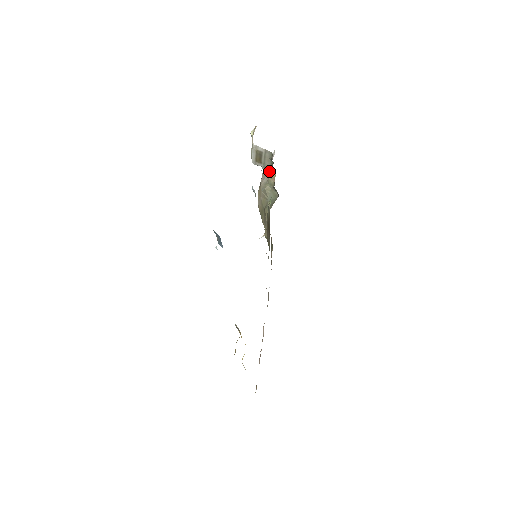
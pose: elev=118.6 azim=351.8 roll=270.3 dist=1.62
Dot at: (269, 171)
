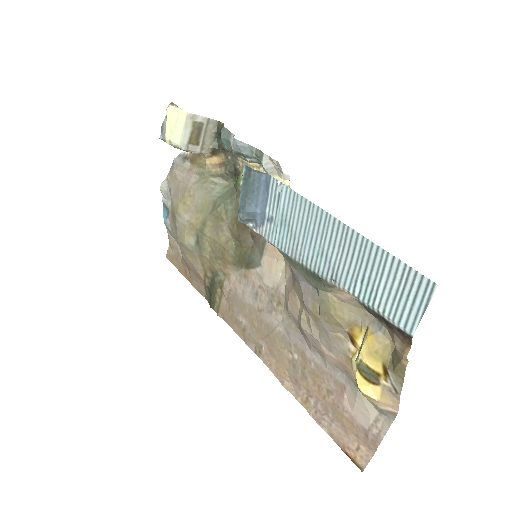
Dot at: (198, 164)
